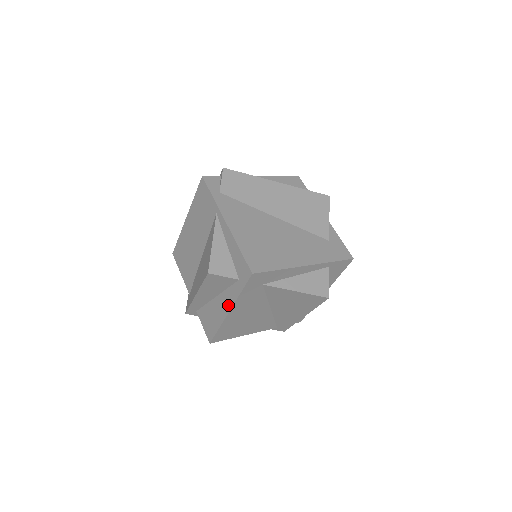
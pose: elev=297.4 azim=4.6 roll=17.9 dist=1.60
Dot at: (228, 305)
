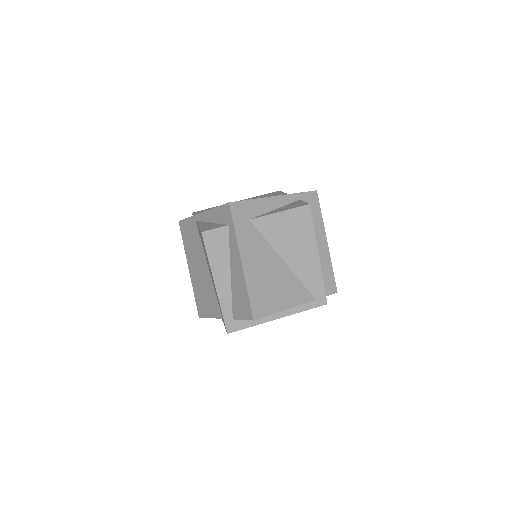
Dot at: (237, 258)
